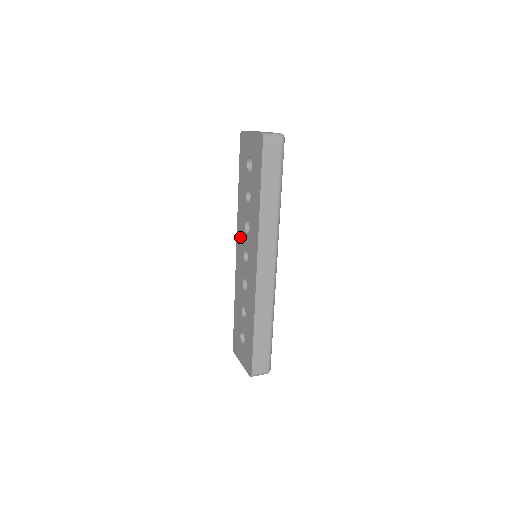
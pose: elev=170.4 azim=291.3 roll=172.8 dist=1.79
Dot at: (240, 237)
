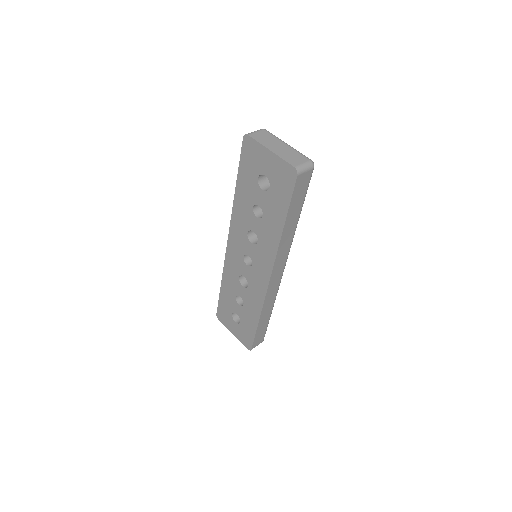
Dot at: (237, 238)
